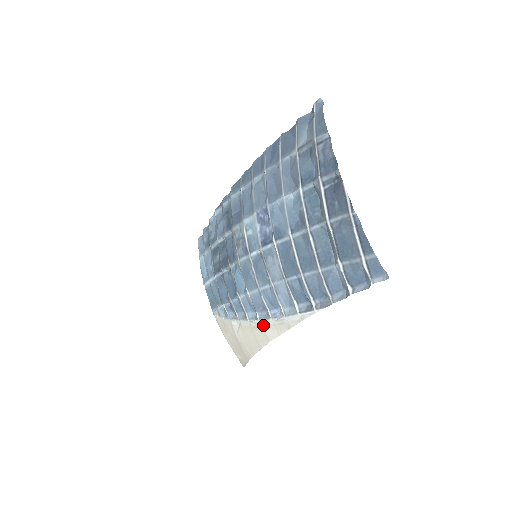
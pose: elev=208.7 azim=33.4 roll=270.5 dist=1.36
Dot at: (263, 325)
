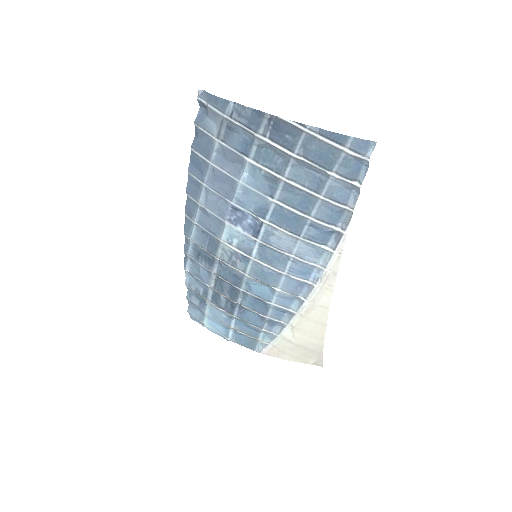
Dot at: (312, 300)
